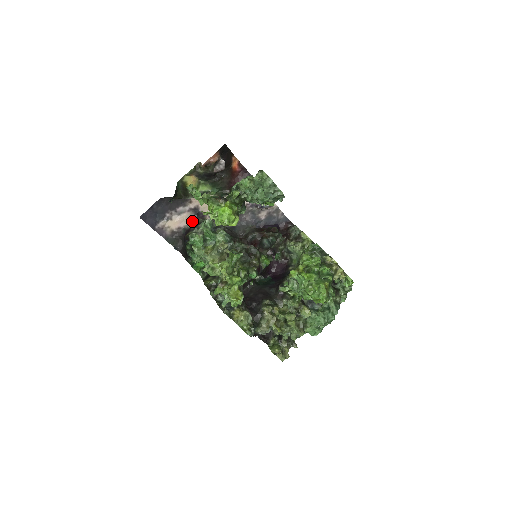
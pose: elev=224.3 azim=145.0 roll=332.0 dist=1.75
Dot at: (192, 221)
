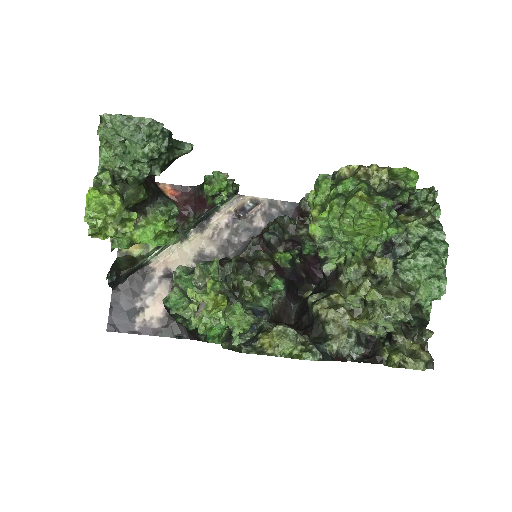
Dot at: occluded
